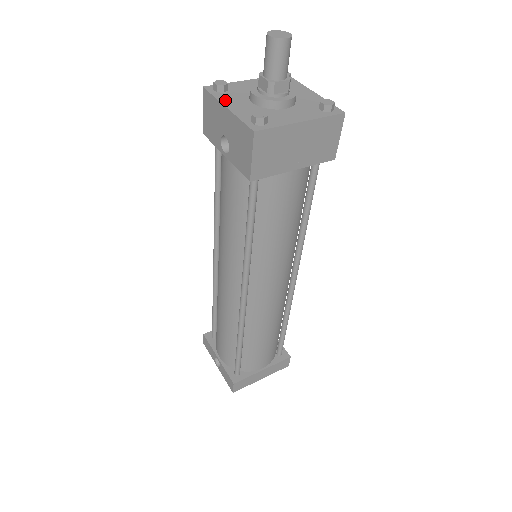
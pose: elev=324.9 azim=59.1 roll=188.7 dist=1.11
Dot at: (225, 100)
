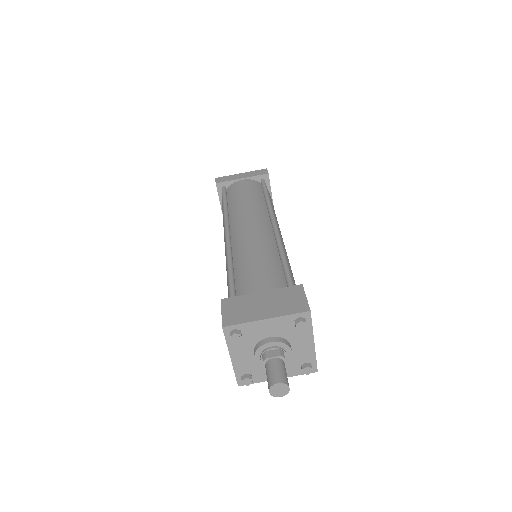
Dot at: (233, 349)
